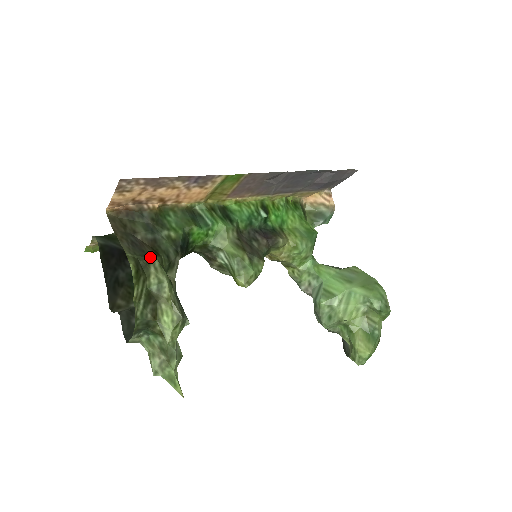
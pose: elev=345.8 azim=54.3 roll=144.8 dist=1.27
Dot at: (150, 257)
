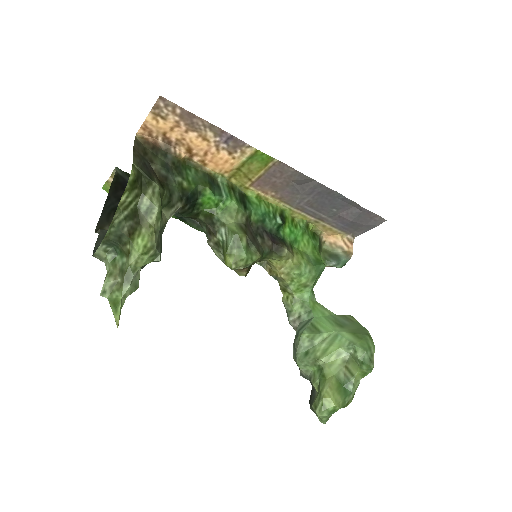
Dot at: (154, 181)
